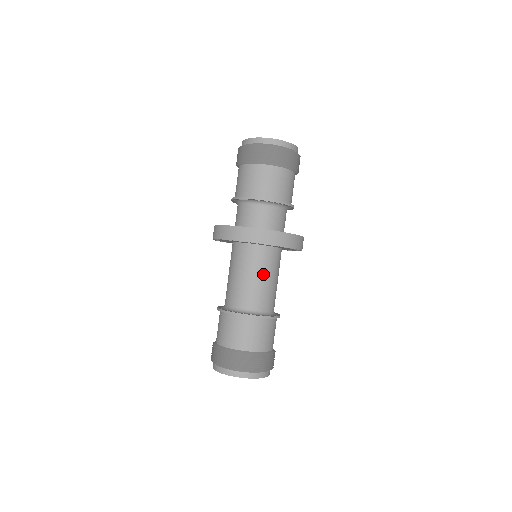
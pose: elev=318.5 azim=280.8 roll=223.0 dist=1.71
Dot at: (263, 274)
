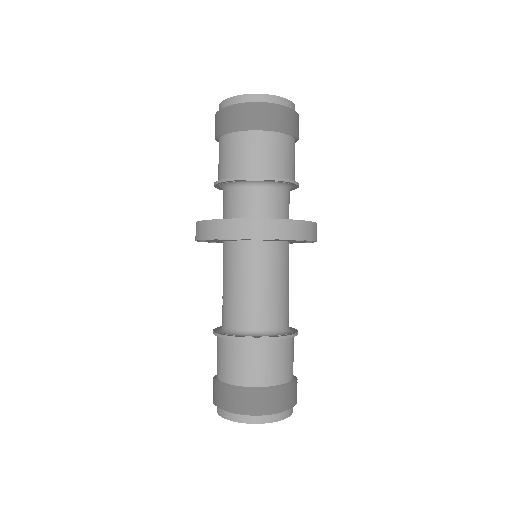
Dot at: (271, 280)
